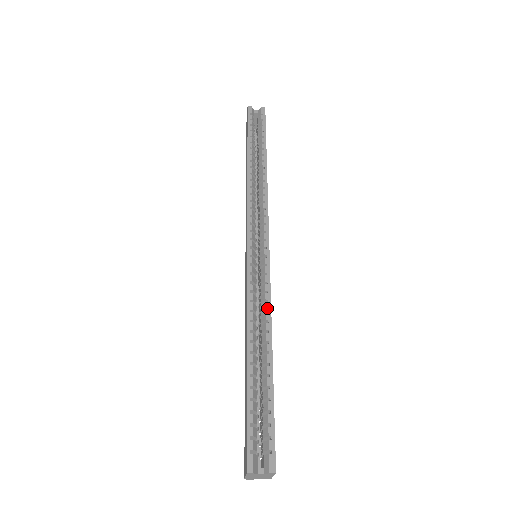
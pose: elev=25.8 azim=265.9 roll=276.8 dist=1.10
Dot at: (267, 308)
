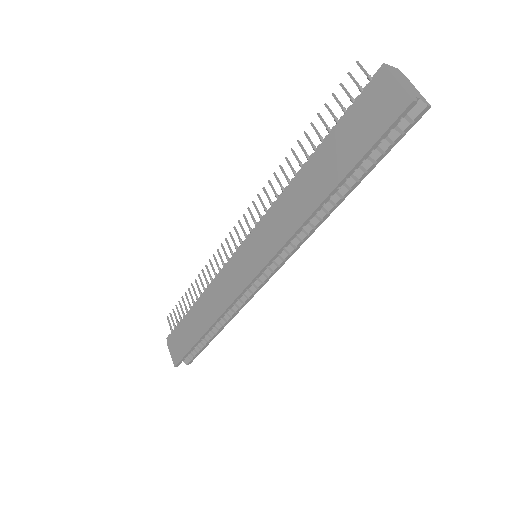
Dot at: (237, 311)
